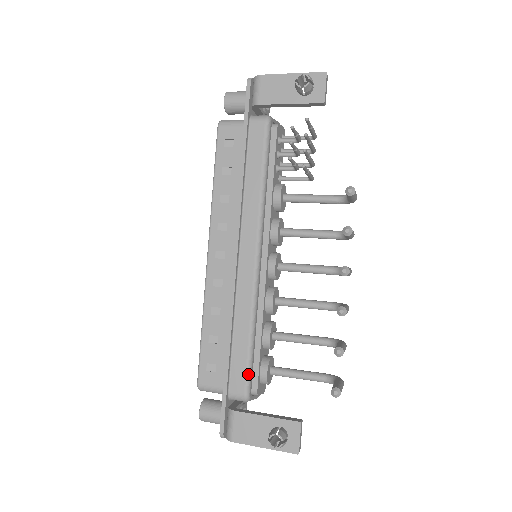
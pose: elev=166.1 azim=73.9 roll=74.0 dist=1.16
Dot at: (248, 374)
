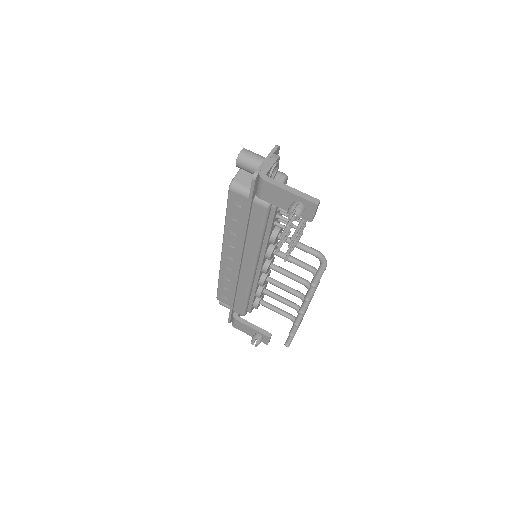
Dot at: (244, 310)
